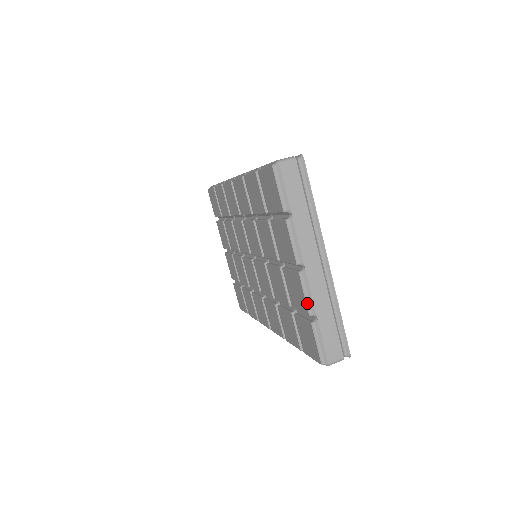
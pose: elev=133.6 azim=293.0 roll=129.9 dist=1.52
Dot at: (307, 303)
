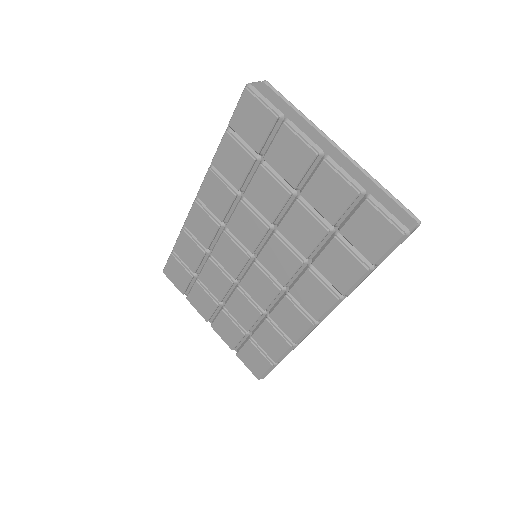
Dot at: (349, 182)
